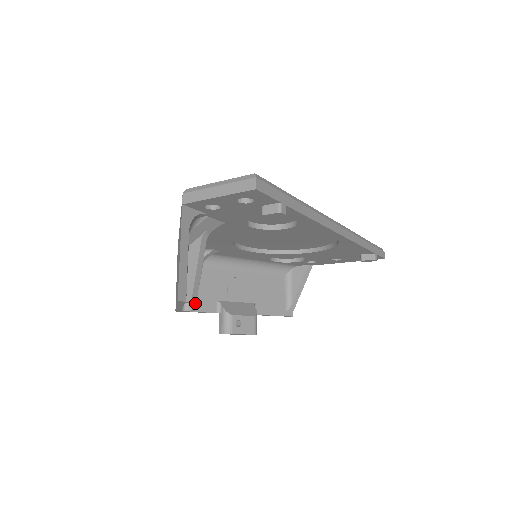
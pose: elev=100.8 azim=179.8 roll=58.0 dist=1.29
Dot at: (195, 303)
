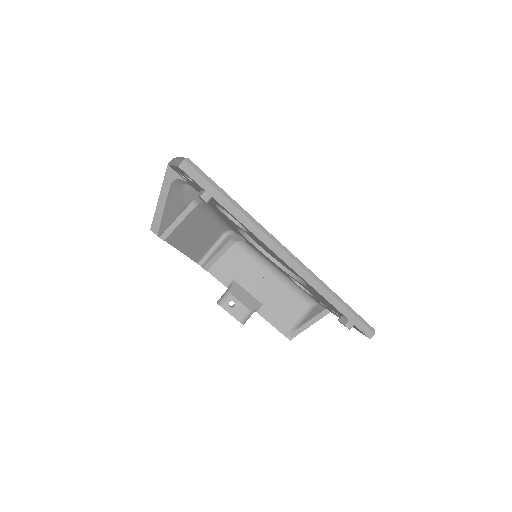
Dot at: (210, 266)
